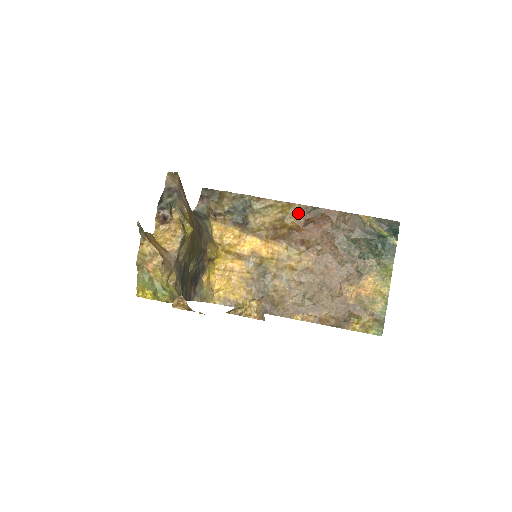
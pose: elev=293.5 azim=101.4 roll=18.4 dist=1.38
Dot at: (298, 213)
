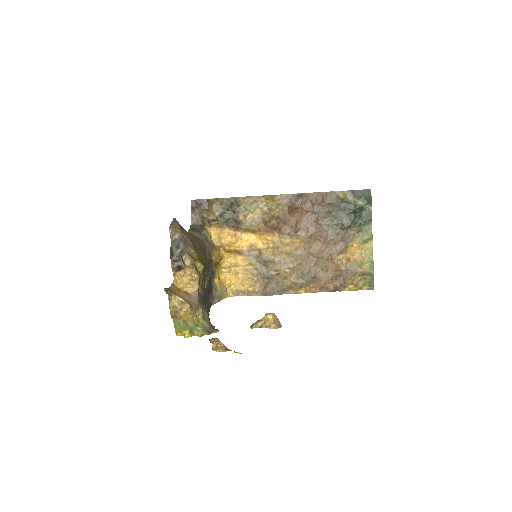
Dot at: (281, 203)
